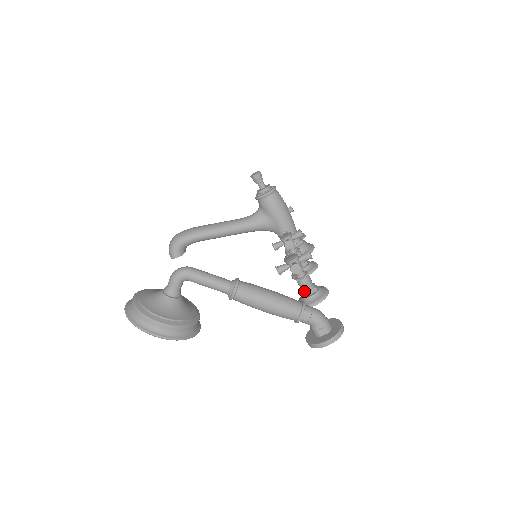
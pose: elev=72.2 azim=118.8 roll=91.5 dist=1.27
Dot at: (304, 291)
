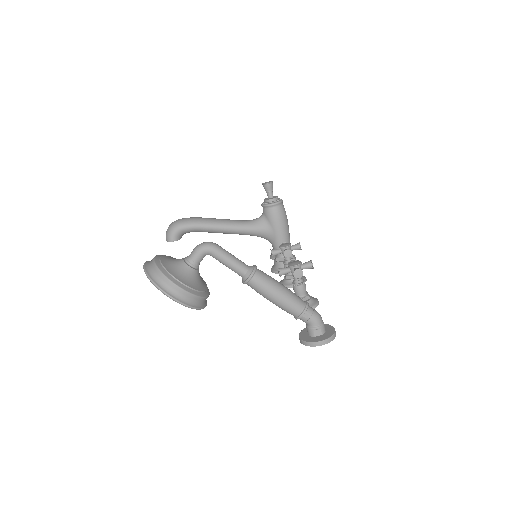
Dot at: occluded
